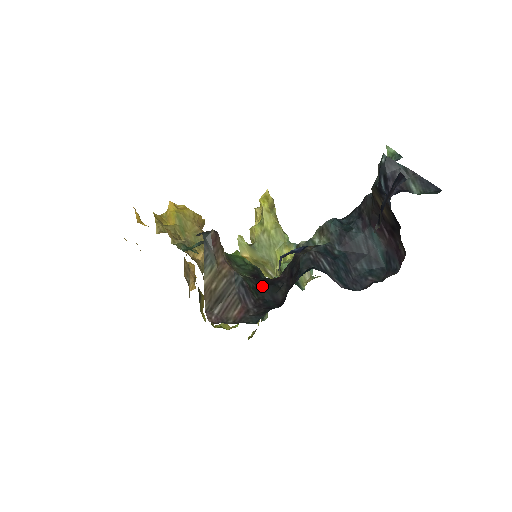
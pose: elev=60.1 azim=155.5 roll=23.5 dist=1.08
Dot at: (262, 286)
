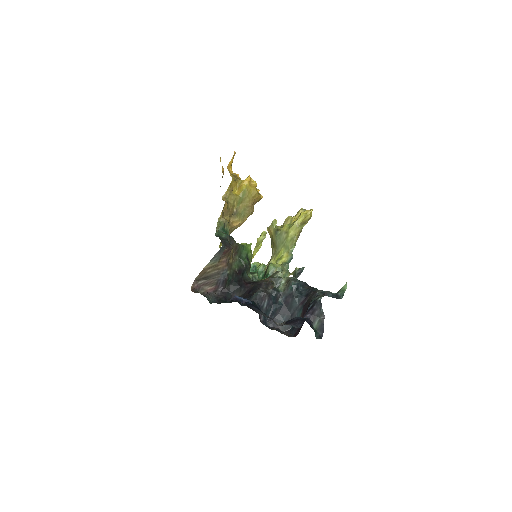
Dot at: (235, 282)
